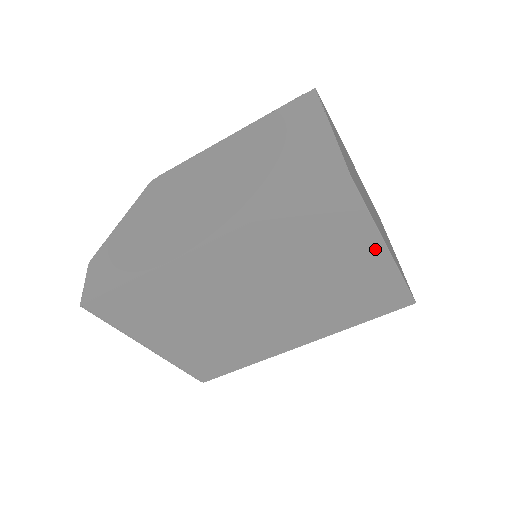
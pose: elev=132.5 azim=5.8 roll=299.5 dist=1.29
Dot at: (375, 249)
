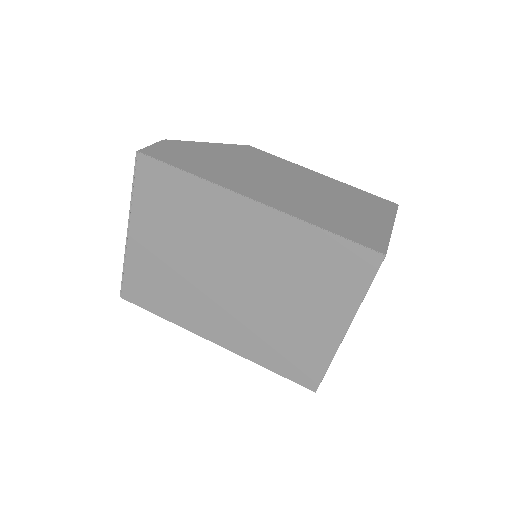
Dot at: (340, 322)
